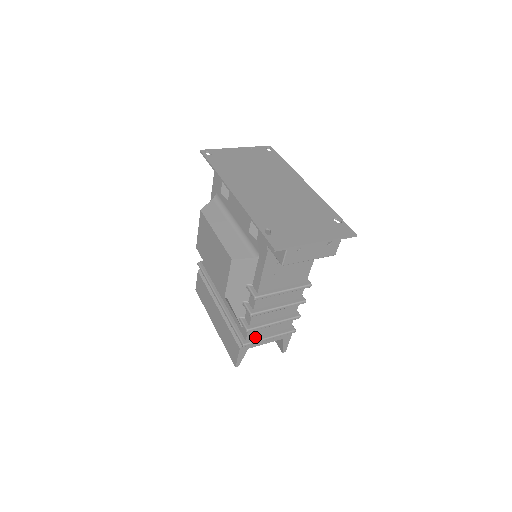
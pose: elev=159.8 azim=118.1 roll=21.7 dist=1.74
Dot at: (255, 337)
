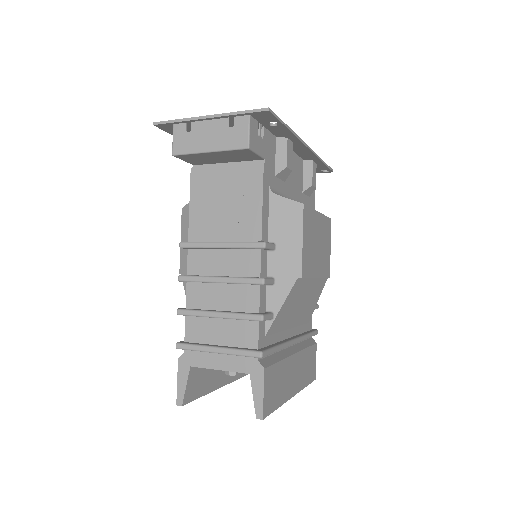
Dot at: (199, 342)
